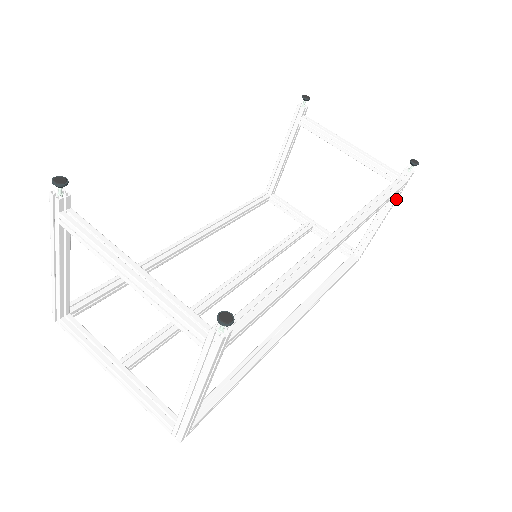
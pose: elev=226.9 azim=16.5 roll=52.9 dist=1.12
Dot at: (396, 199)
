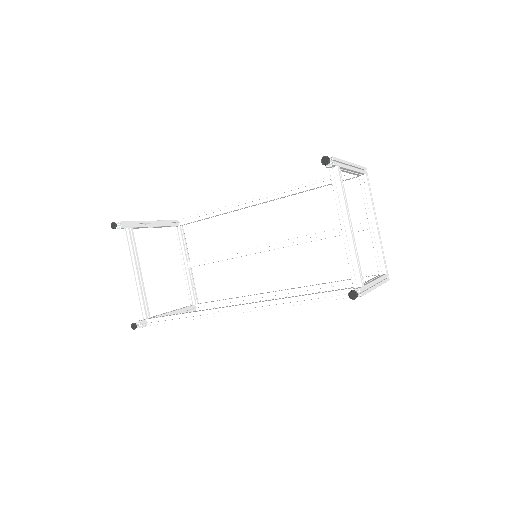
Dot at: occluded
